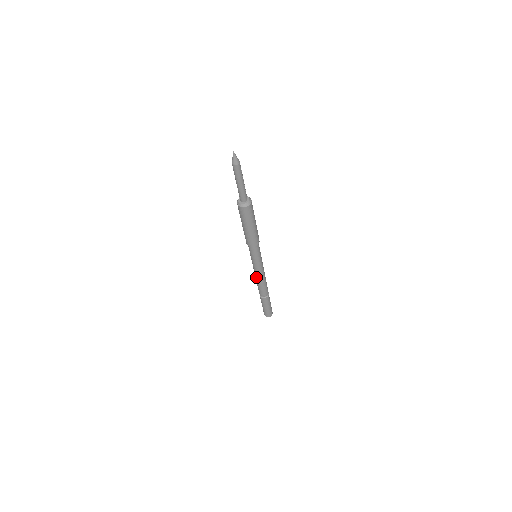
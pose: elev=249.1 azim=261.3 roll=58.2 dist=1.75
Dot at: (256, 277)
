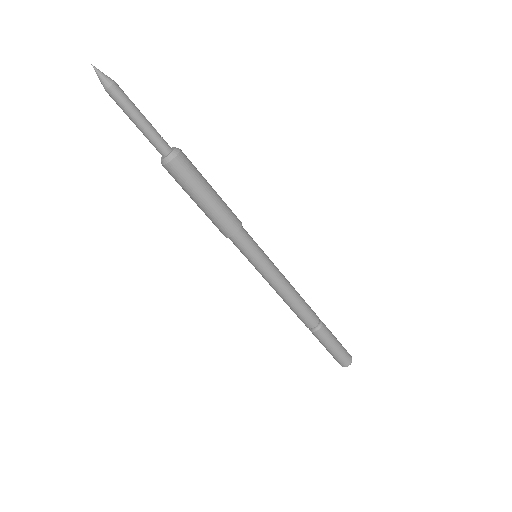
Dot at: (282, 295)
